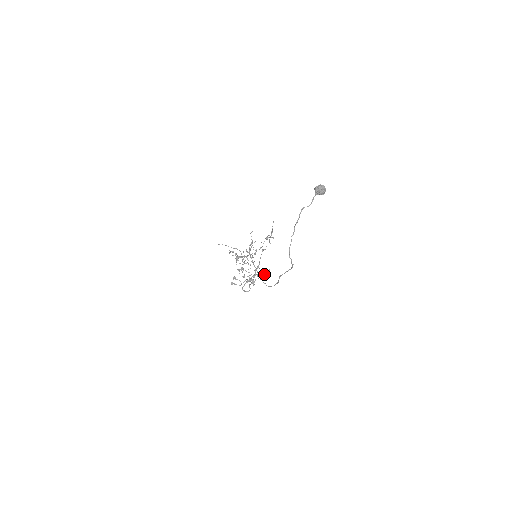
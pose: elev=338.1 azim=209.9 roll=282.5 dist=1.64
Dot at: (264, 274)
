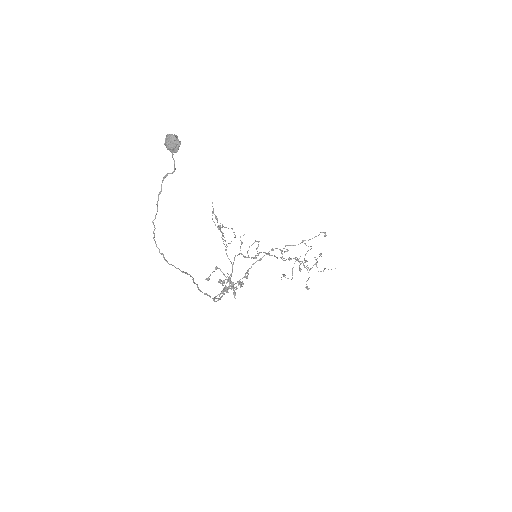
Dot at: (230, 281)
